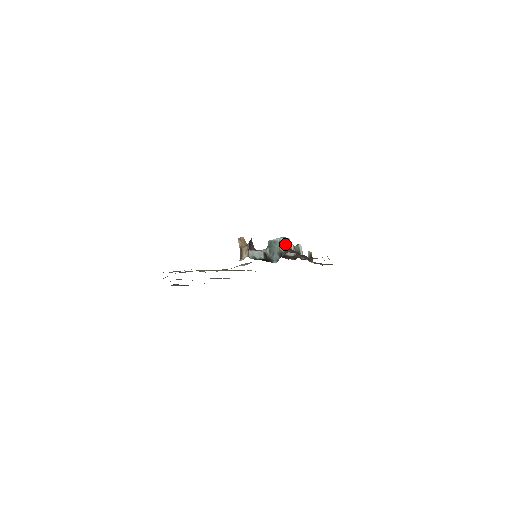
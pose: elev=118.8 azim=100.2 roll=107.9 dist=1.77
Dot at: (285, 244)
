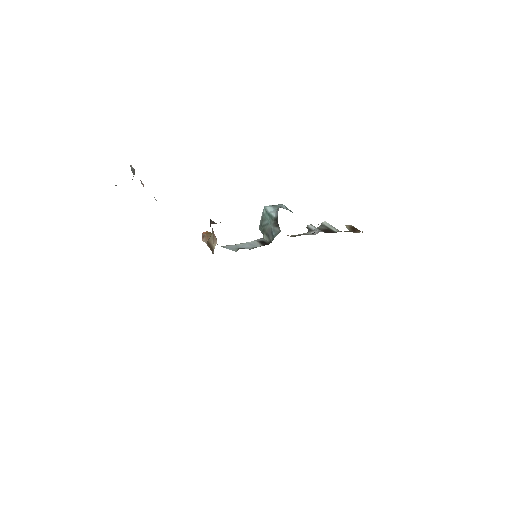
Dot at: (276, 209)
